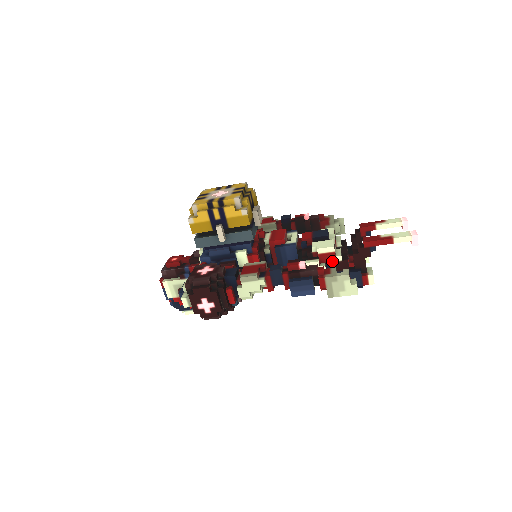
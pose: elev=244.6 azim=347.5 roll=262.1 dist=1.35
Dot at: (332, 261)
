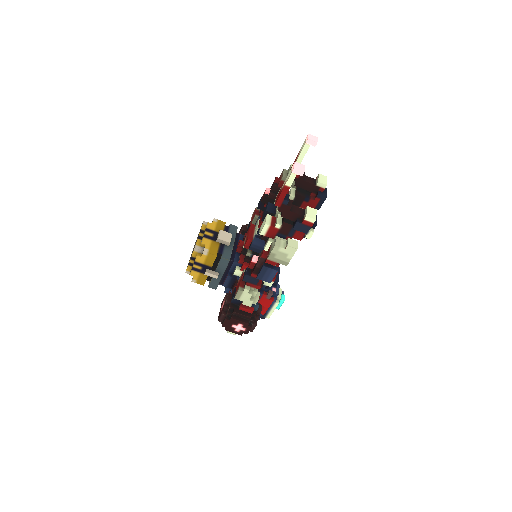
Dot at: (277, 231)
